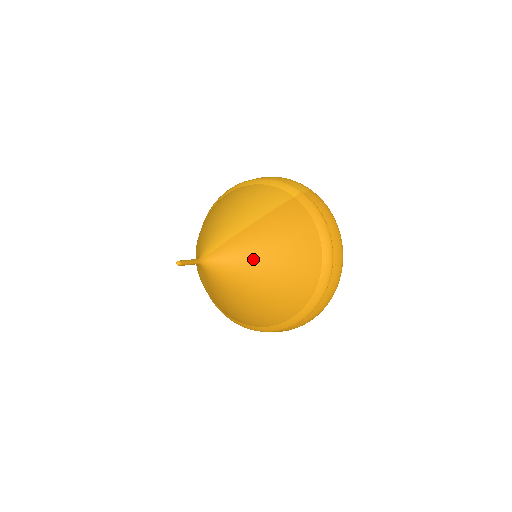
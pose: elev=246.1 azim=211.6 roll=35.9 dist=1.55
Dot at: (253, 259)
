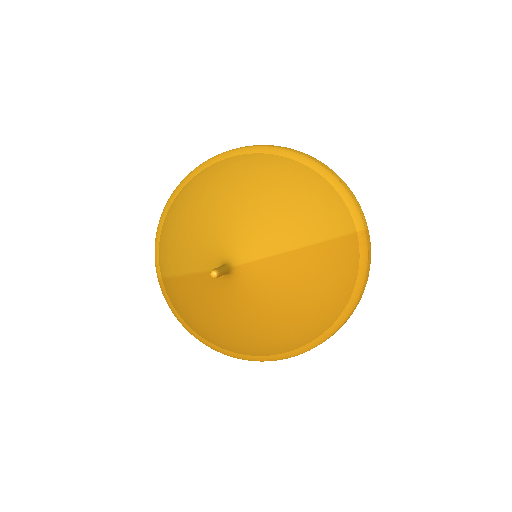
Dot at: (282, 295)
